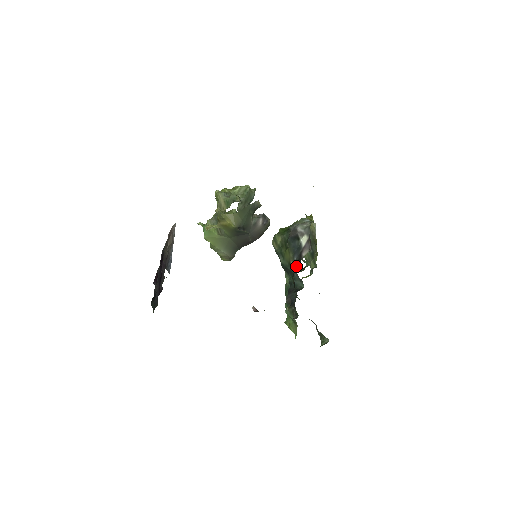
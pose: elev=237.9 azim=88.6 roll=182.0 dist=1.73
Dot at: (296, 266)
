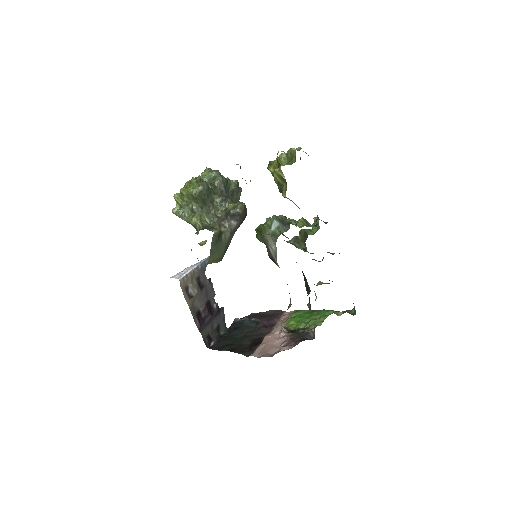
Dot at: occluded
